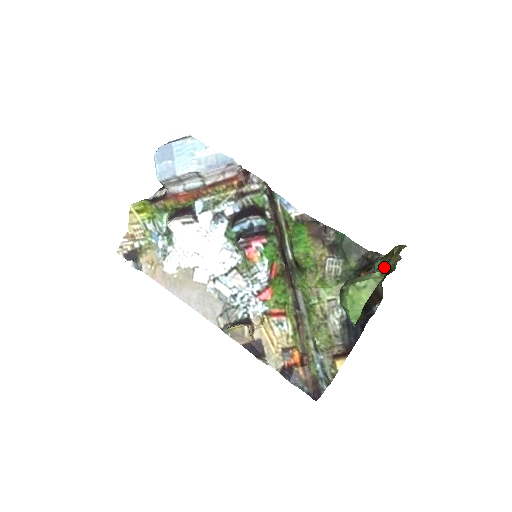
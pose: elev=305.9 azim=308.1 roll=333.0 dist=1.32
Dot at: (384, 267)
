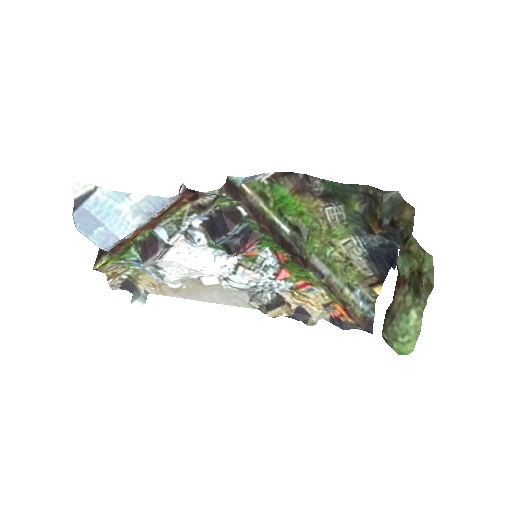
Dot at: (416, 294)
